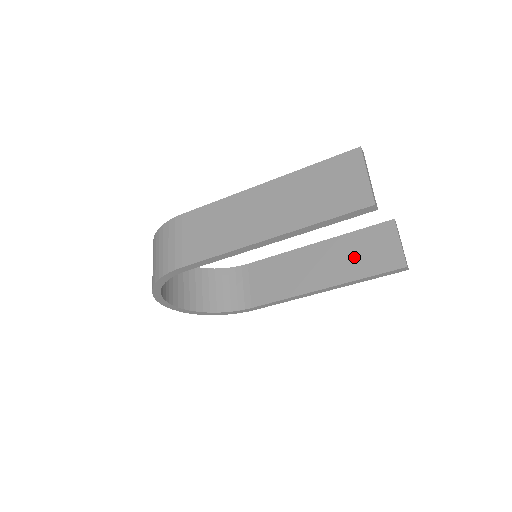
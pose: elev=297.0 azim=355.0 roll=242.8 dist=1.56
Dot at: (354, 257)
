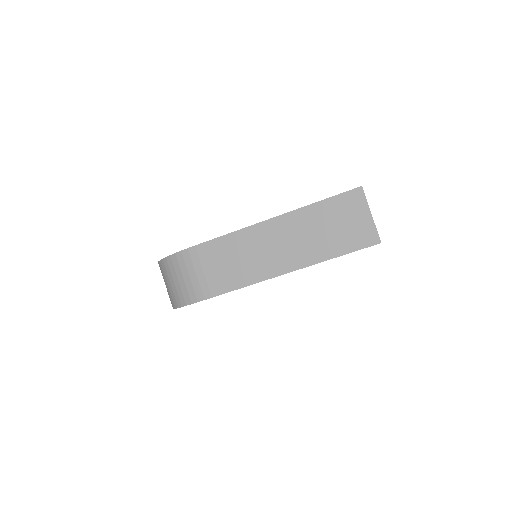
Dot at: occluded
